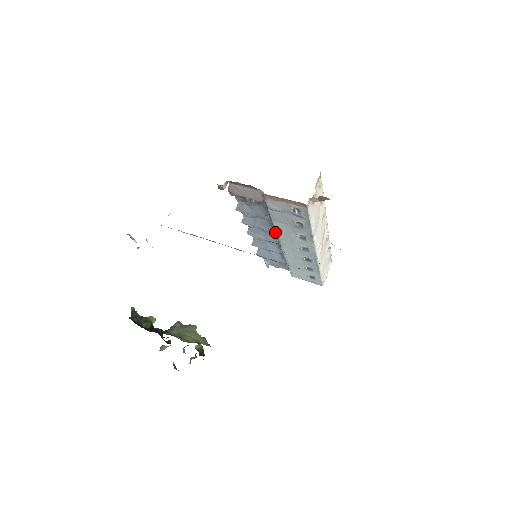
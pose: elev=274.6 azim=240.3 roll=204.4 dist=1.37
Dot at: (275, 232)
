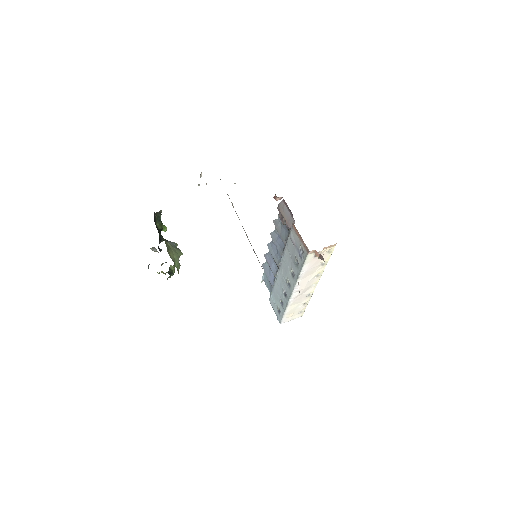
Dot at: occluded
